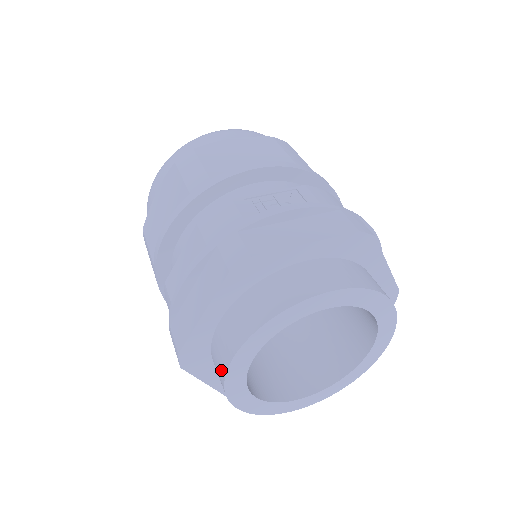
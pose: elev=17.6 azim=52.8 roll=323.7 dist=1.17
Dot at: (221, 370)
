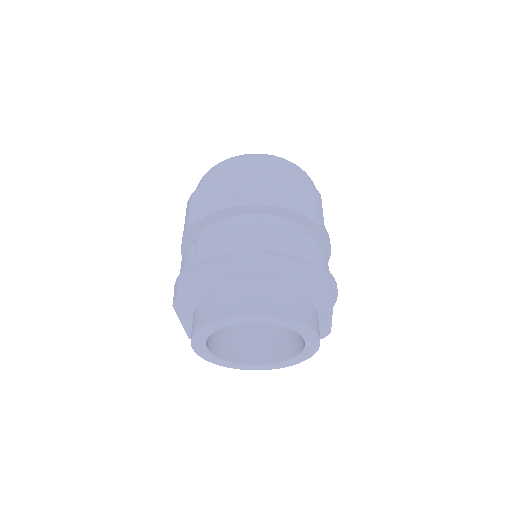
Dot at: occluded
